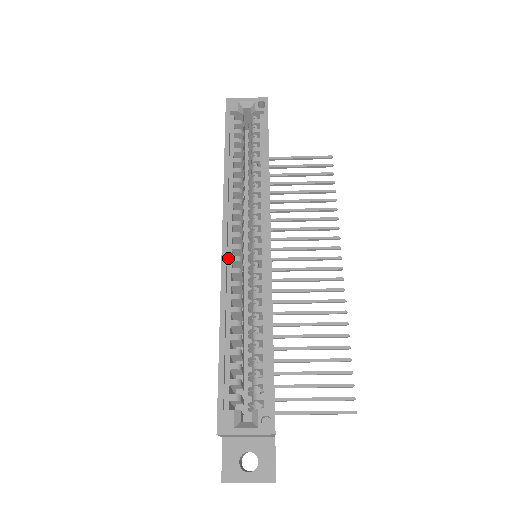
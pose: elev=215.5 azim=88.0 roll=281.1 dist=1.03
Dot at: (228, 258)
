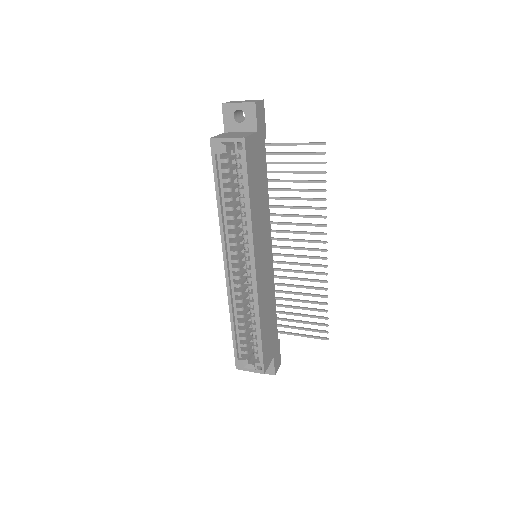
Dot at: (231, 277)
